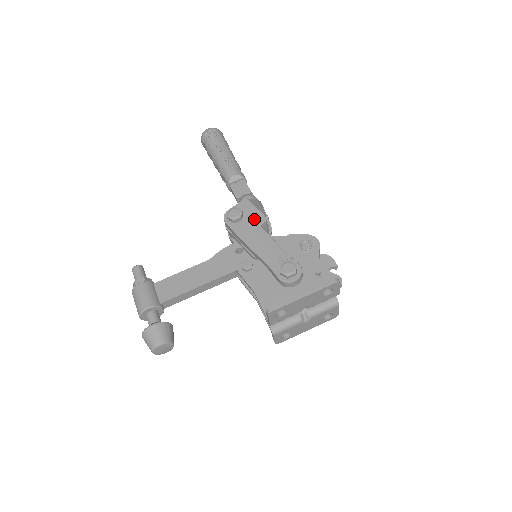
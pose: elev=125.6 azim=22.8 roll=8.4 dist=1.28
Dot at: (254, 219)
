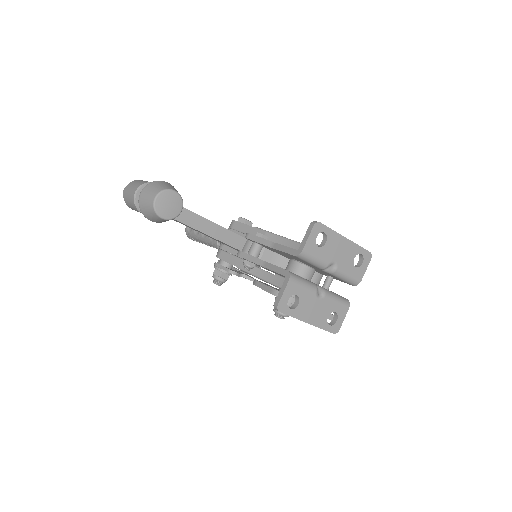
Dot at: occluded
